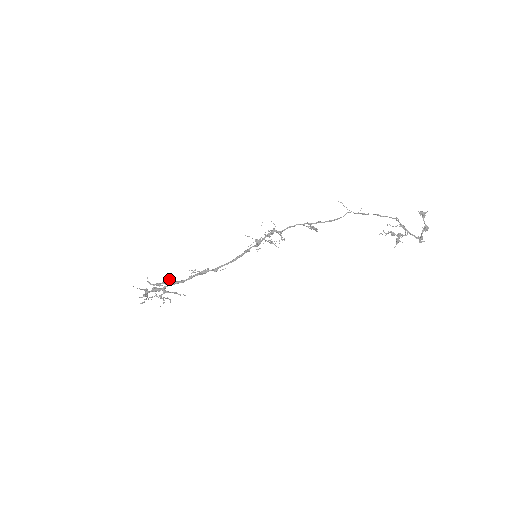
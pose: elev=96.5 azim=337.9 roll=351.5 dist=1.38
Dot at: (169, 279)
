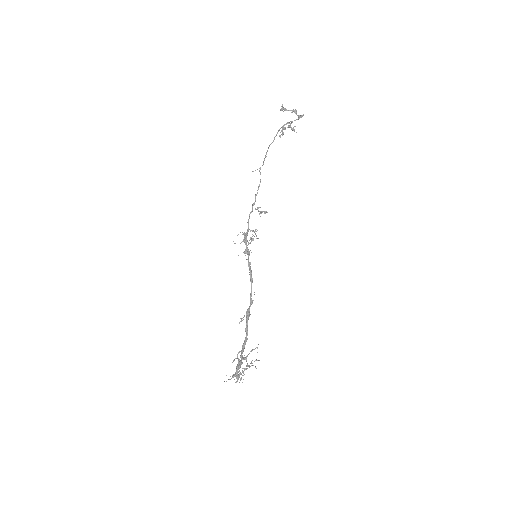
Dot at: (238, 353)
